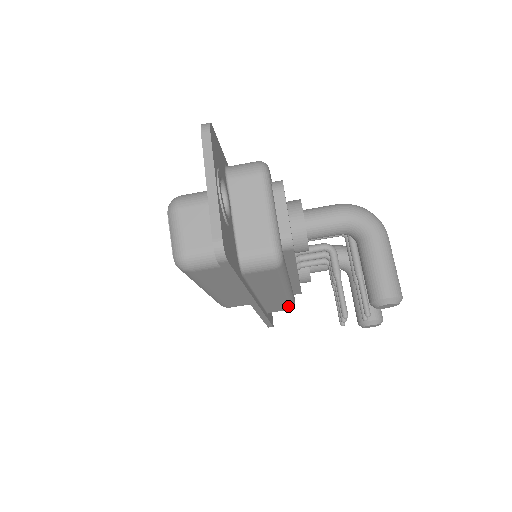
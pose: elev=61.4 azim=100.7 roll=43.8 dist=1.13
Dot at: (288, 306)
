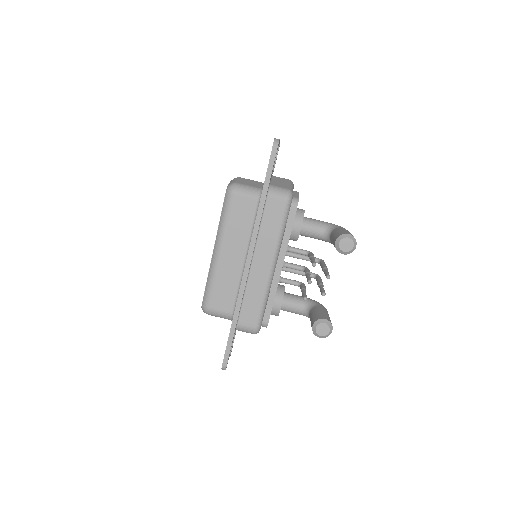
Dot at: (258, 314)
